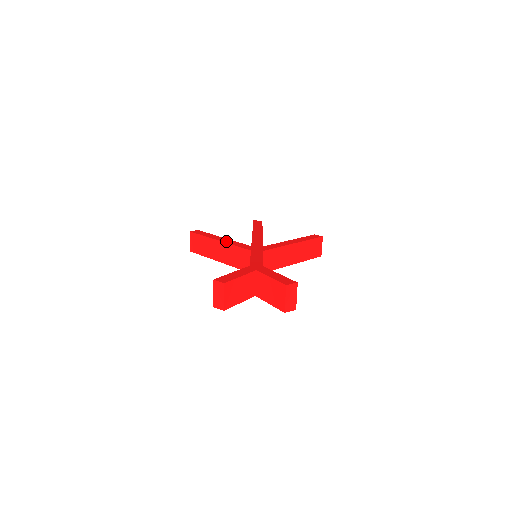
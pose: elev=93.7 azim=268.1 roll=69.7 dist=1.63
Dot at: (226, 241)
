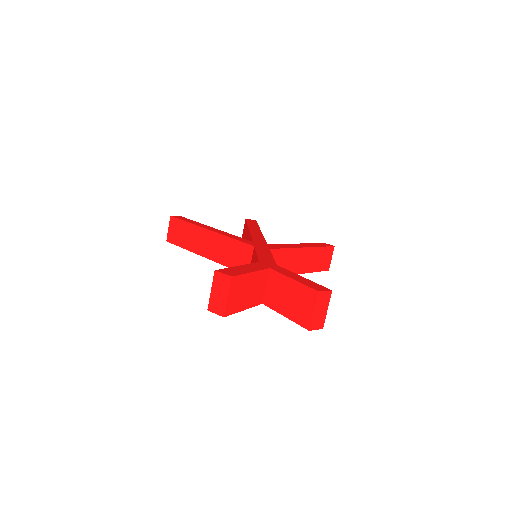
Dot at: (219, 232)
